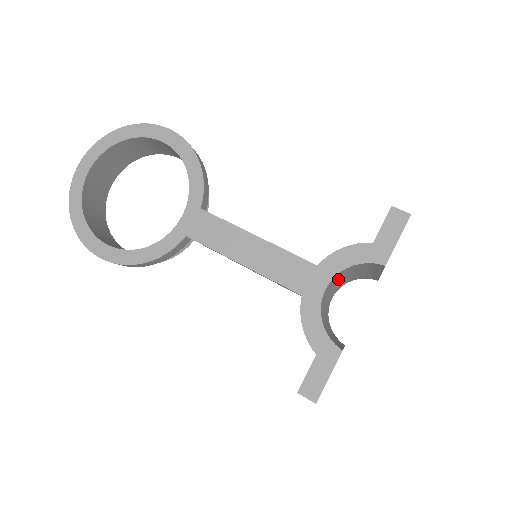
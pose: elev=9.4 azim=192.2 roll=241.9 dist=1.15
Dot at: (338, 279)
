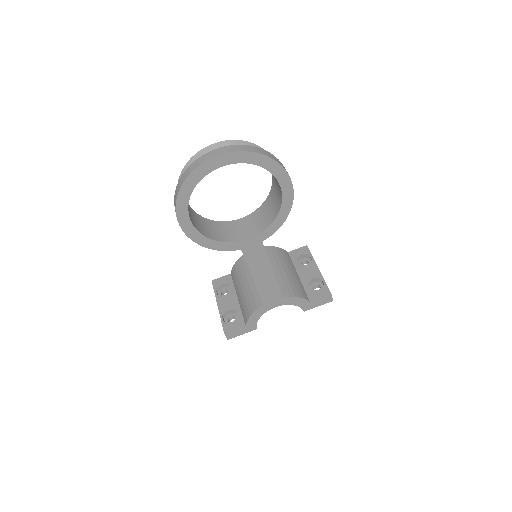
Dot at: occluded
